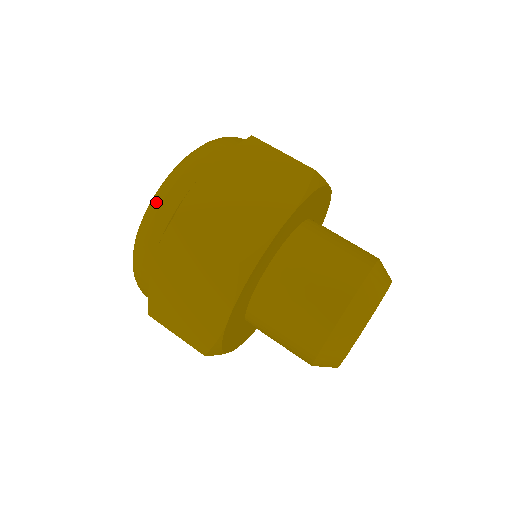
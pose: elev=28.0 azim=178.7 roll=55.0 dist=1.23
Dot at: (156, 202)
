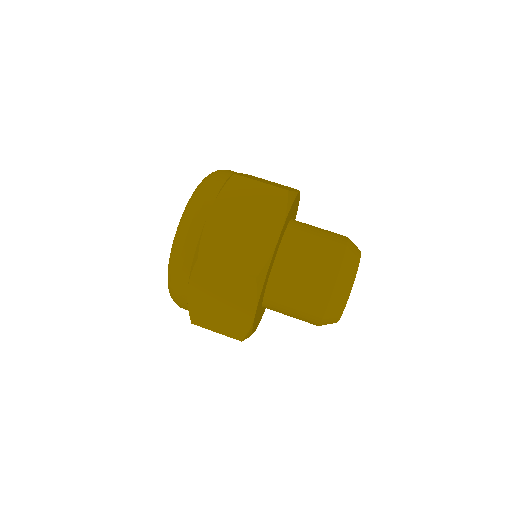
Dot at: (179, 245)
